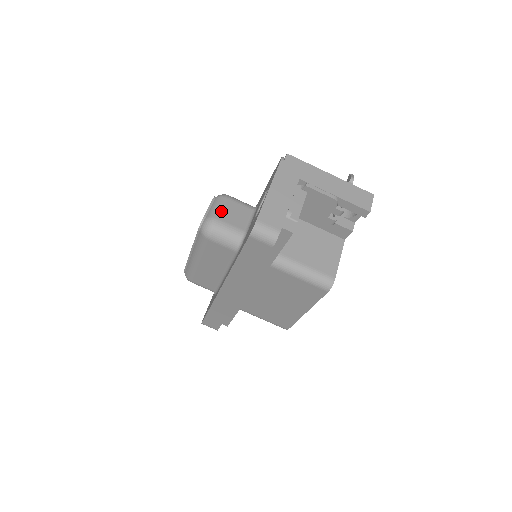
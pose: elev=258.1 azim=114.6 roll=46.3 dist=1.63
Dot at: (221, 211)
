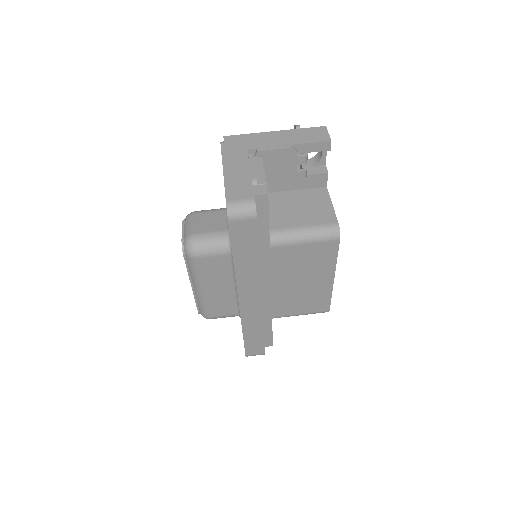
Dot at: (195, 226)
